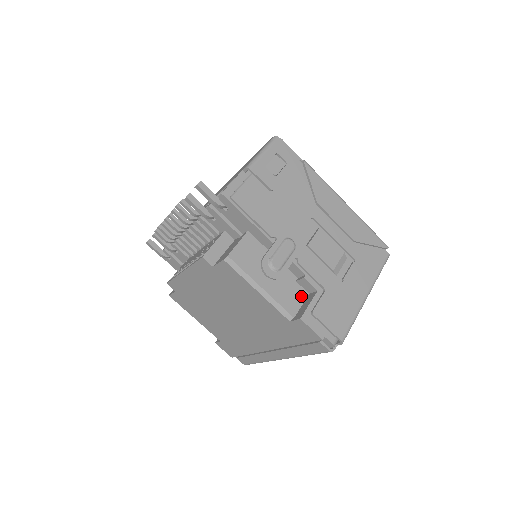
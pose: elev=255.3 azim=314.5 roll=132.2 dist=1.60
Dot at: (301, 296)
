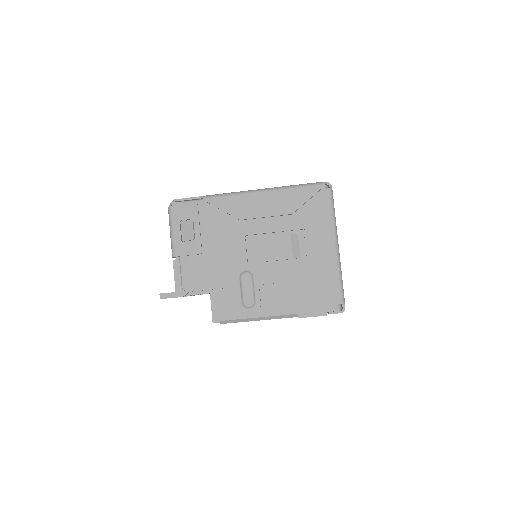
Dot at: (290, 293)
